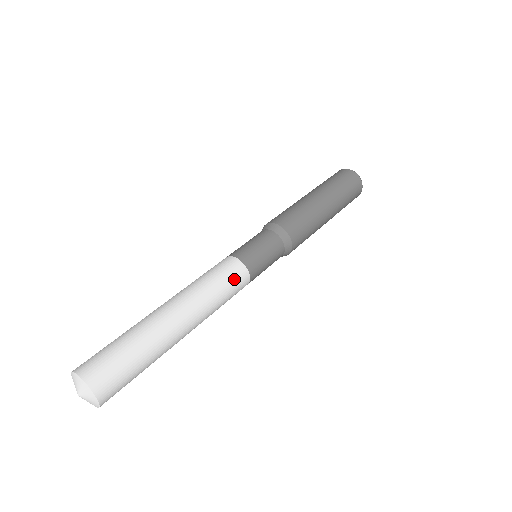
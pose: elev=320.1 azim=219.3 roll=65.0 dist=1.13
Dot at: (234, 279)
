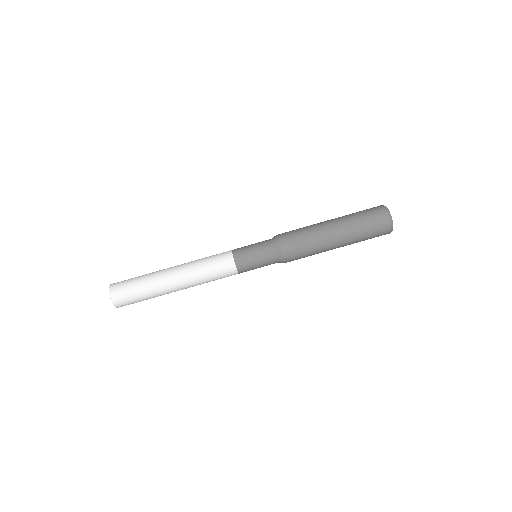
Dot at: occluded
